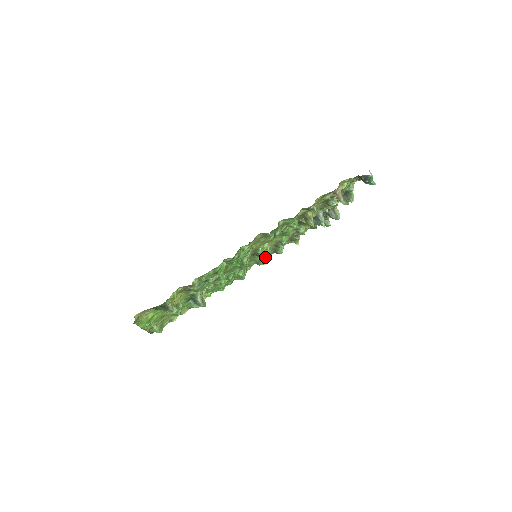
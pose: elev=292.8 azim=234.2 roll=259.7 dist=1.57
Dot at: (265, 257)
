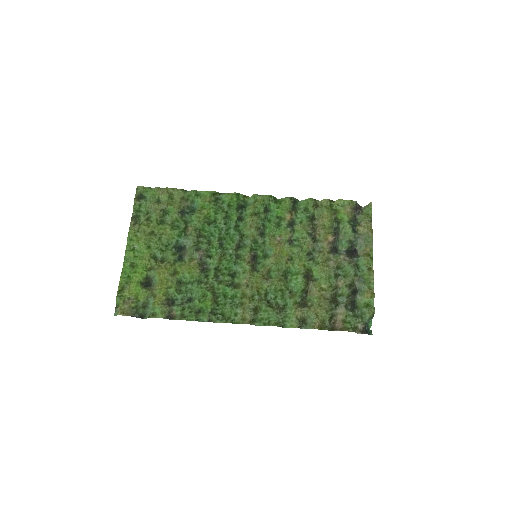
Dot at: (276, 217)
